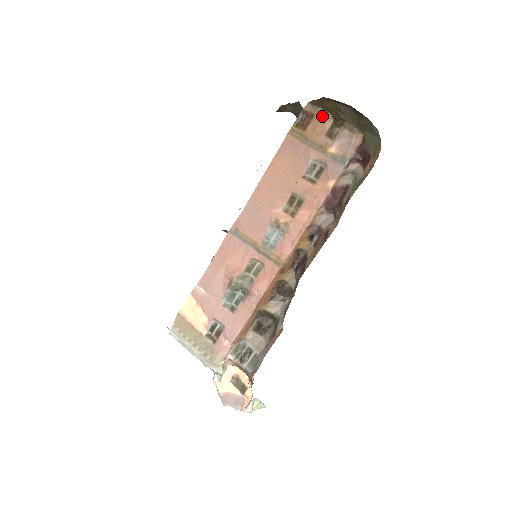
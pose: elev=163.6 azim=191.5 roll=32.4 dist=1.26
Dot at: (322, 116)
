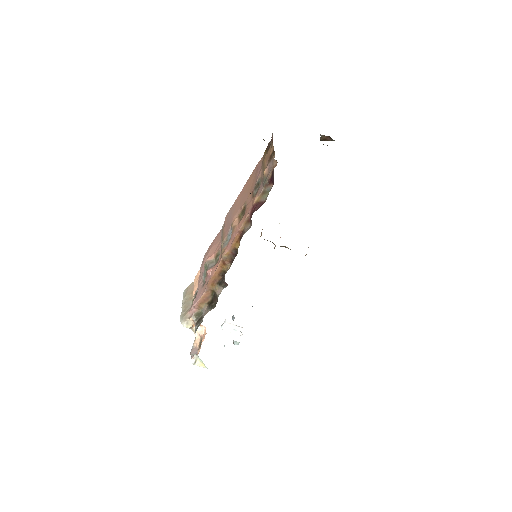
Dot at: (271, 143)
